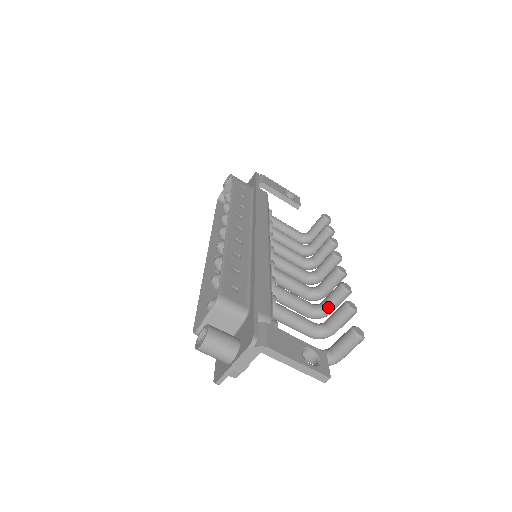
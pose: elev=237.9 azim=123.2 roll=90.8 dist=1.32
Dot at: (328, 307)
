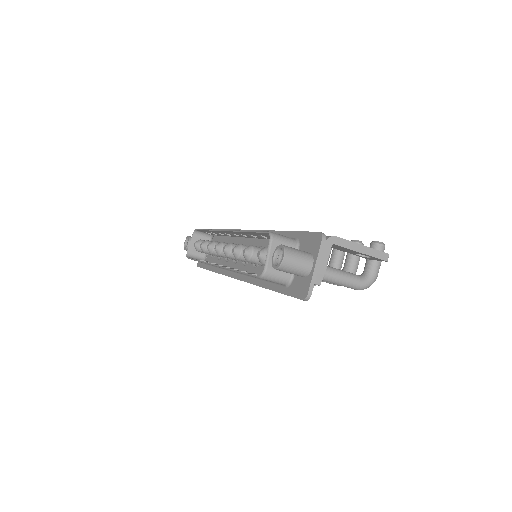
Dot at: (337, 263)
